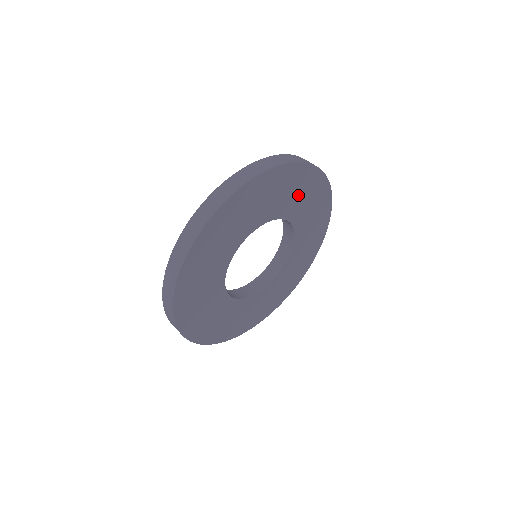
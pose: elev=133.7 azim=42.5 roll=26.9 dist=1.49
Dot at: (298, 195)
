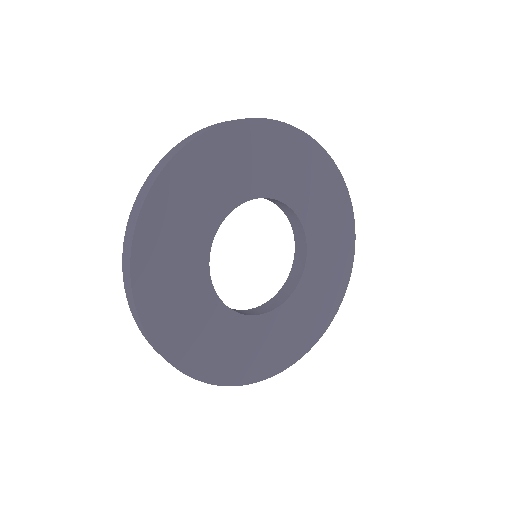
Dot at: (298, 174)
